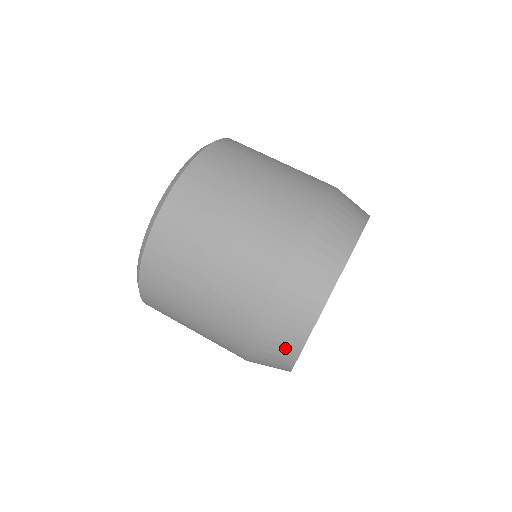
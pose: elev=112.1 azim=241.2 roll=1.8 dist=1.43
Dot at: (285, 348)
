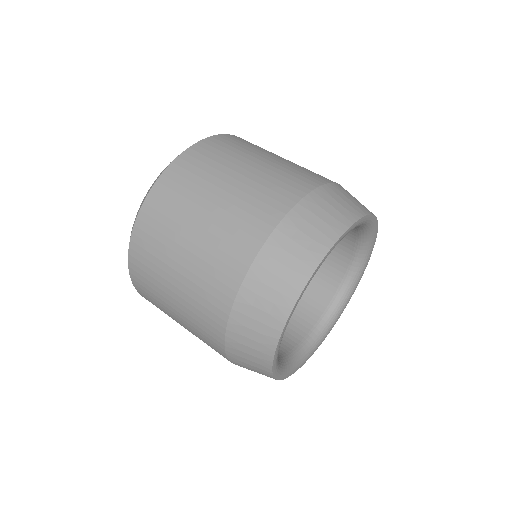
Dot at: (289, 276)
